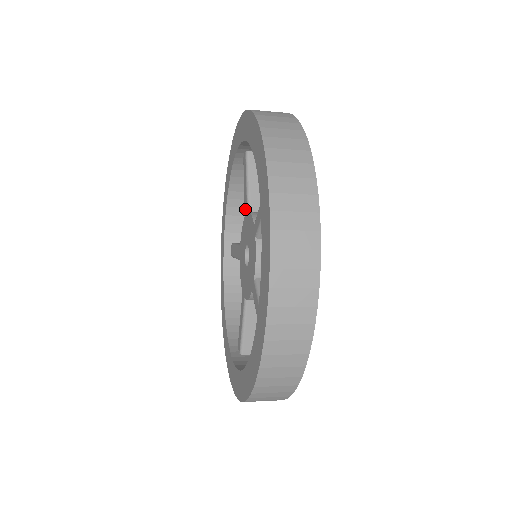
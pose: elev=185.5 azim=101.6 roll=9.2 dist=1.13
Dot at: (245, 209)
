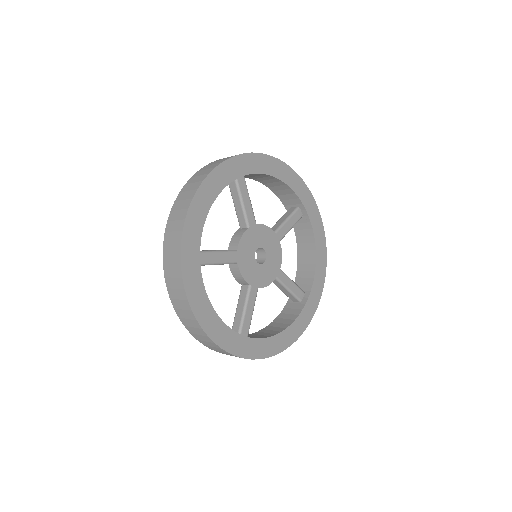
Dot at: occluded
